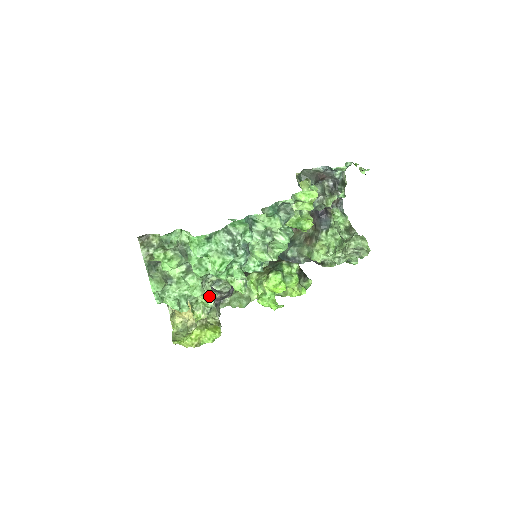
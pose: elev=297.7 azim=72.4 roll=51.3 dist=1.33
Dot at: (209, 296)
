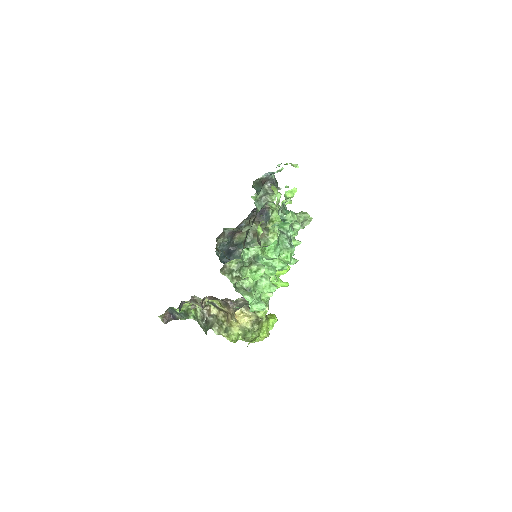
Dot at: occluded
